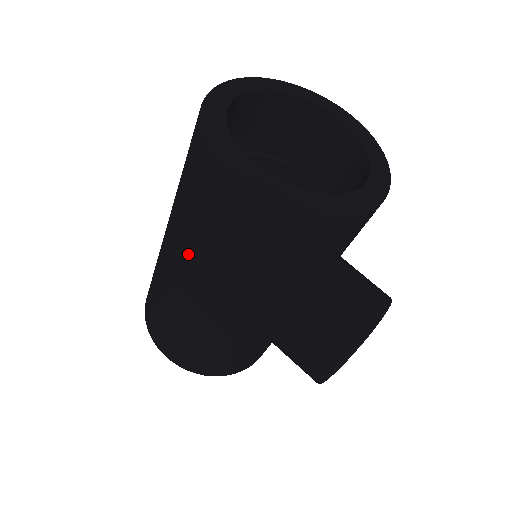
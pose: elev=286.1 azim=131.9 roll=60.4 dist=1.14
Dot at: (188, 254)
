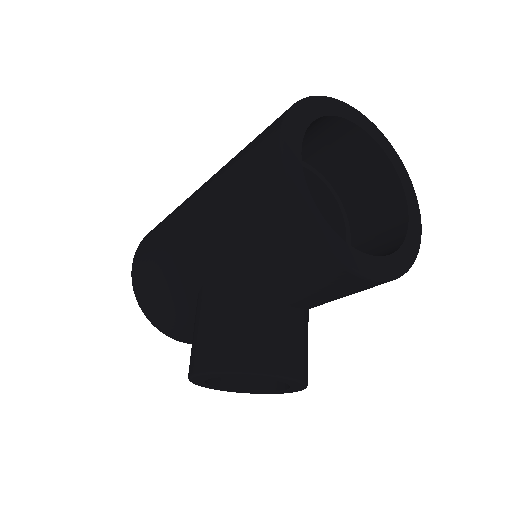
Dot at: (209, 187)
